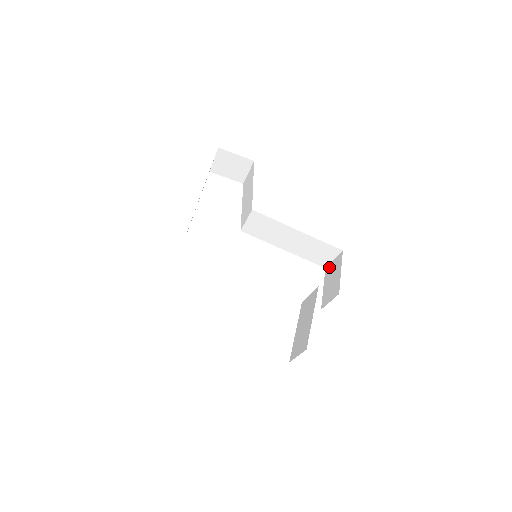
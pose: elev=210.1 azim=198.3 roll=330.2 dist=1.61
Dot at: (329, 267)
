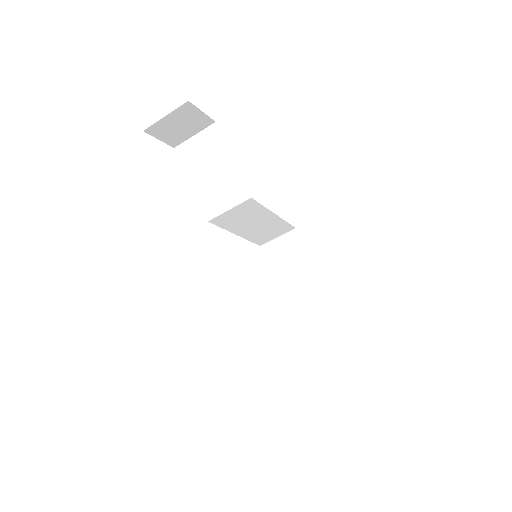
Dot at: (271, 245)
